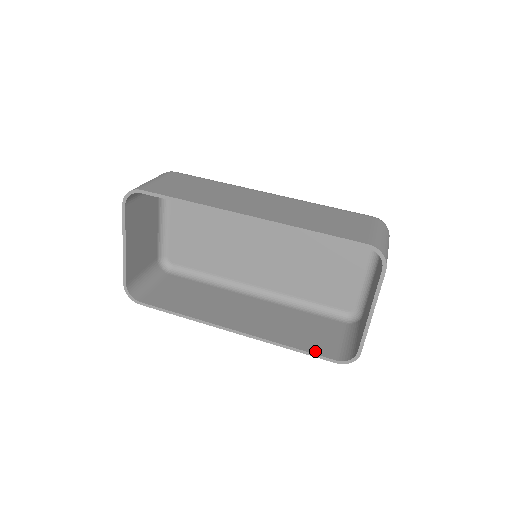
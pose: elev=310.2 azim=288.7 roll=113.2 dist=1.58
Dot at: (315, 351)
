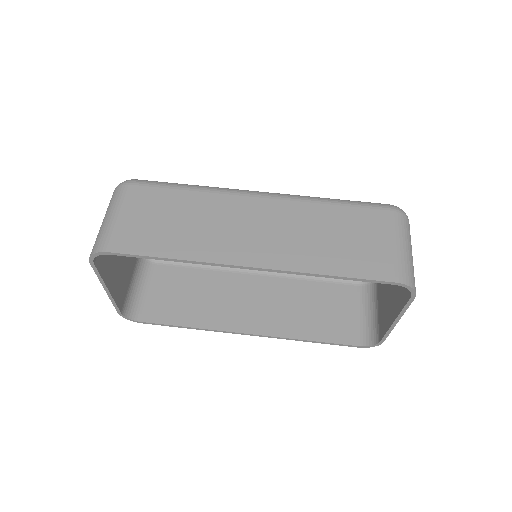
Dot at: (335, 339)
